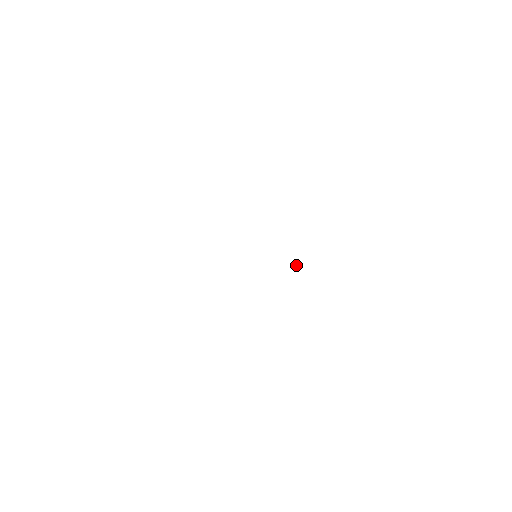
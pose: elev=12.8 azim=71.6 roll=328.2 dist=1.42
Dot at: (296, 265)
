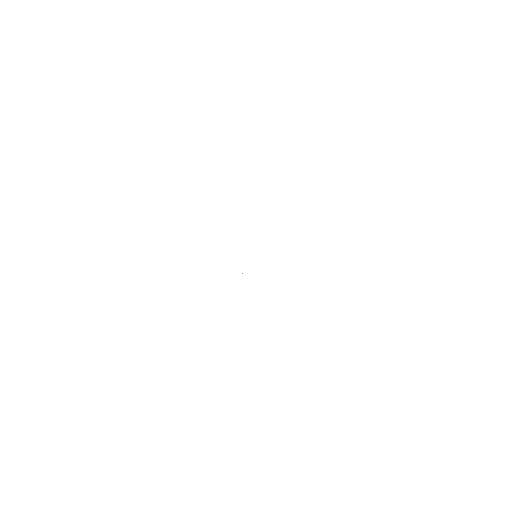
Dot at: occluded
